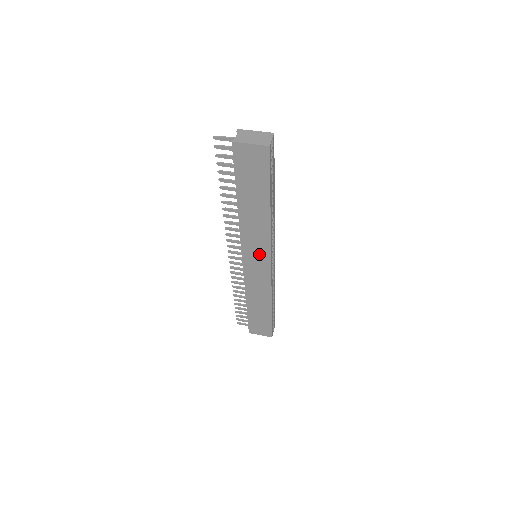
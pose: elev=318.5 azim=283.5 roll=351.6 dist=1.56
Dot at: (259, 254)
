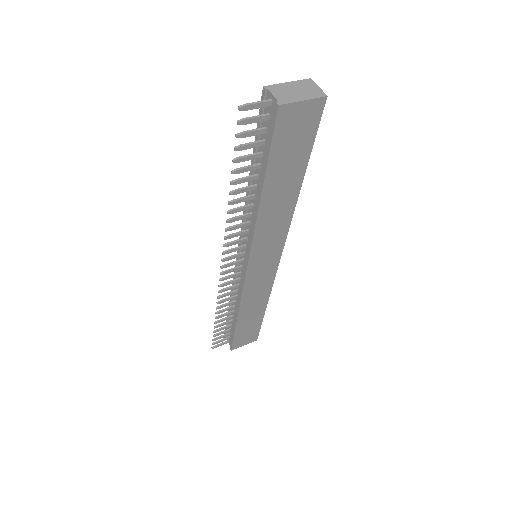
Dot at: (270, 251)
